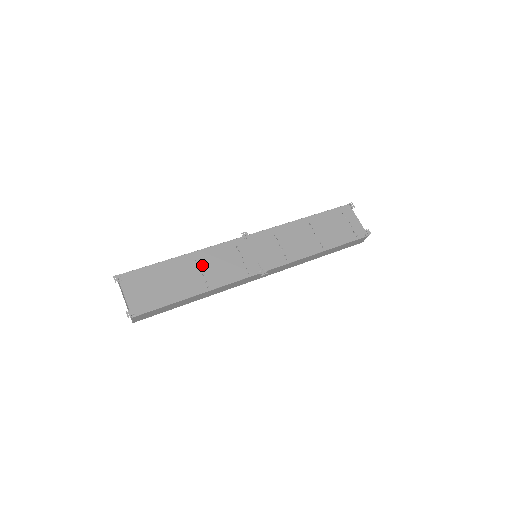
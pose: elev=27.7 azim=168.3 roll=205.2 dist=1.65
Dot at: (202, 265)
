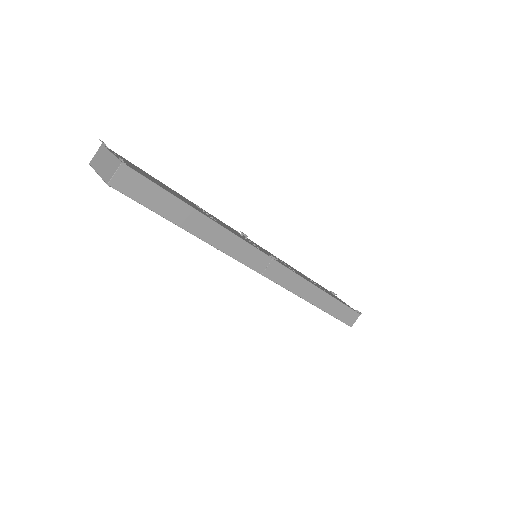
Dot at: occluded
